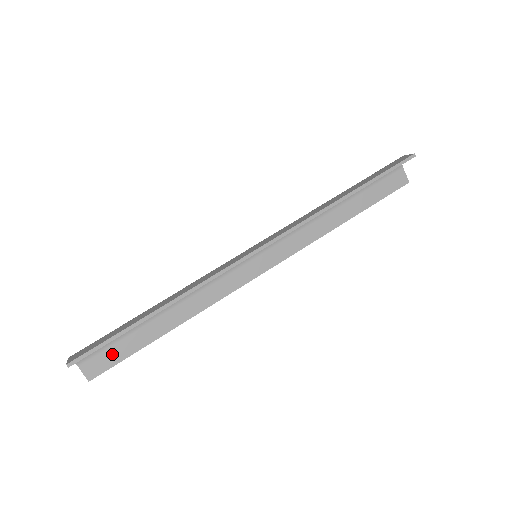
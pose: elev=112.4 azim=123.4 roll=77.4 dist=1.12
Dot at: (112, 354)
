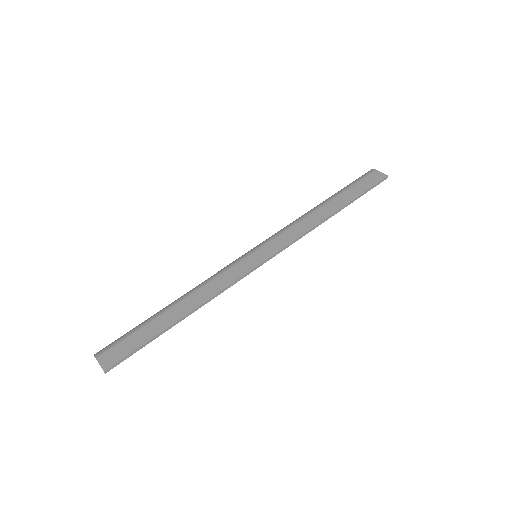
Dot at: occluded
